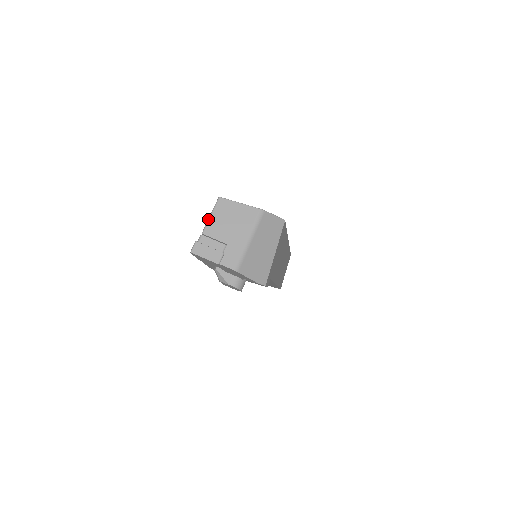
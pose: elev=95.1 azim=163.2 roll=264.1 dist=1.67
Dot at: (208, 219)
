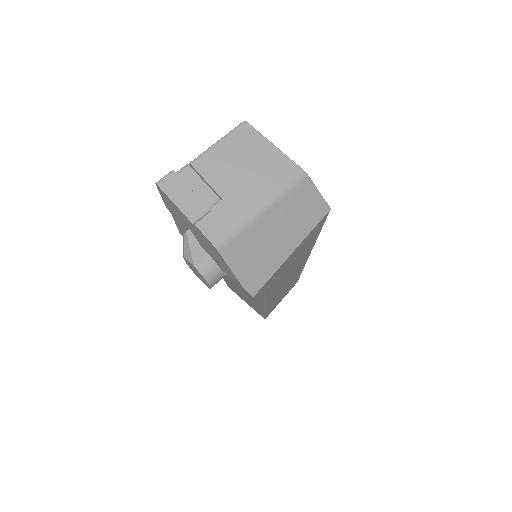
Dot at: occluded
